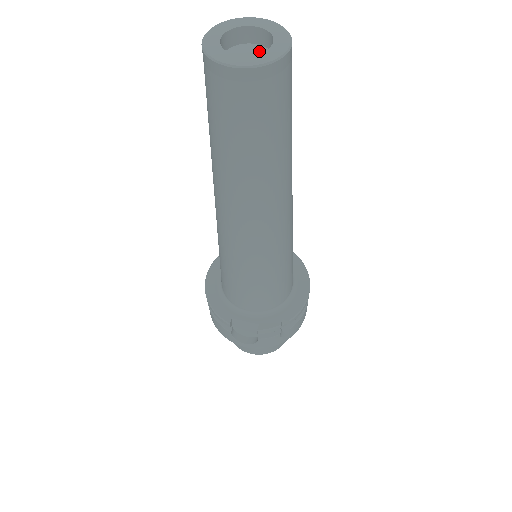
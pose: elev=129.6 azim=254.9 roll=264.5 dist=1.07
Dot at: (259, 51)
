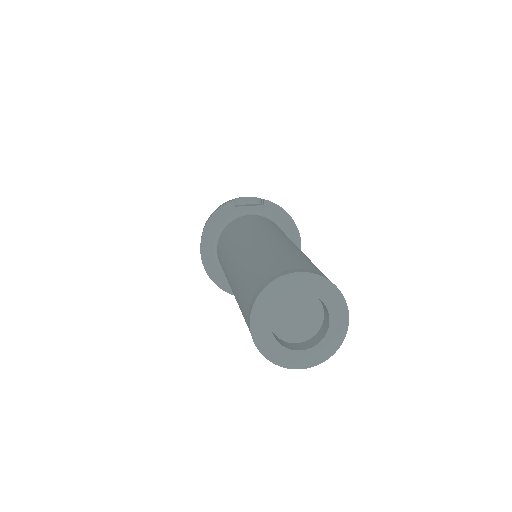
Dot at: (305, 301)
